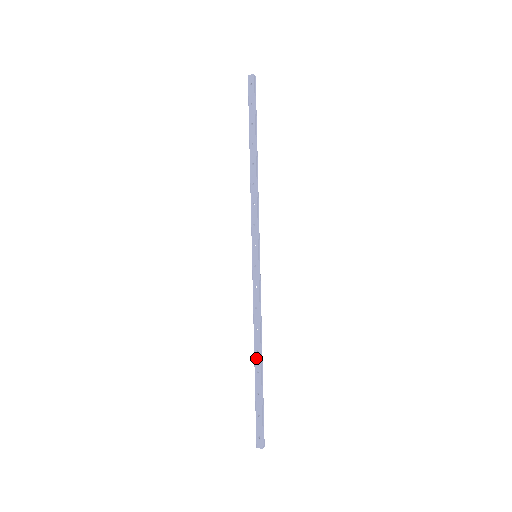
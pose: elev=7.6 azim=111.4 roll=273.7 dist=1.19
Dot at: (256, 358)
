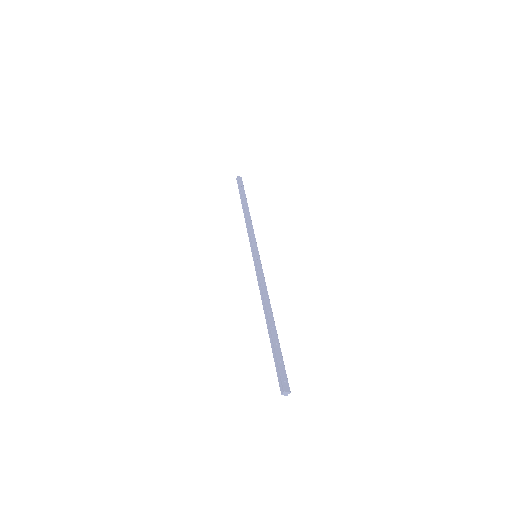
Dot at: (270, 317)
